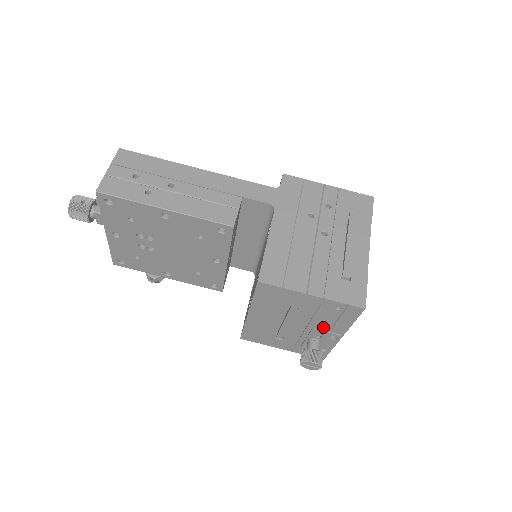
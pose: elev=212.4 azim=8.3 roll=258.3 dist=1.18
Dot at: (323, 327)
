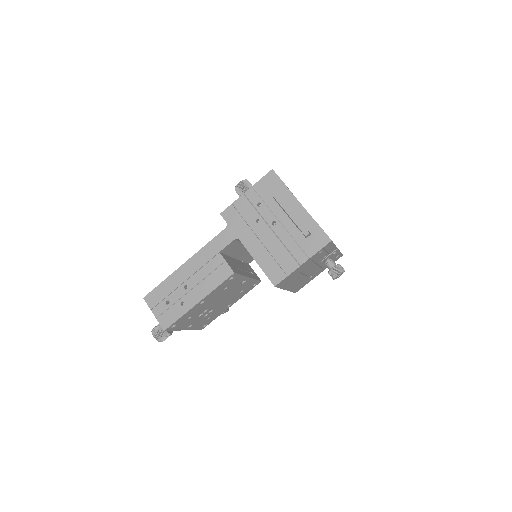
Dot at: (324, 257)
